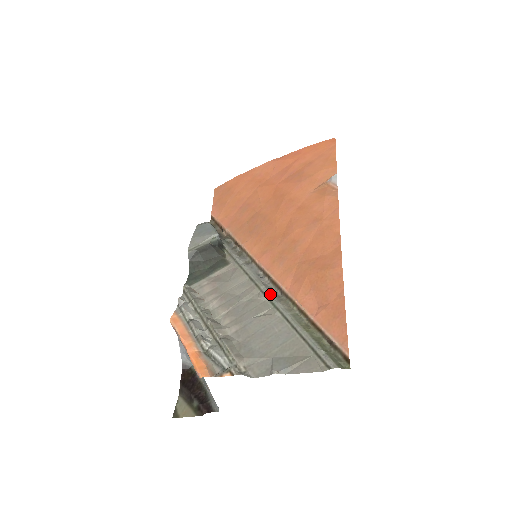
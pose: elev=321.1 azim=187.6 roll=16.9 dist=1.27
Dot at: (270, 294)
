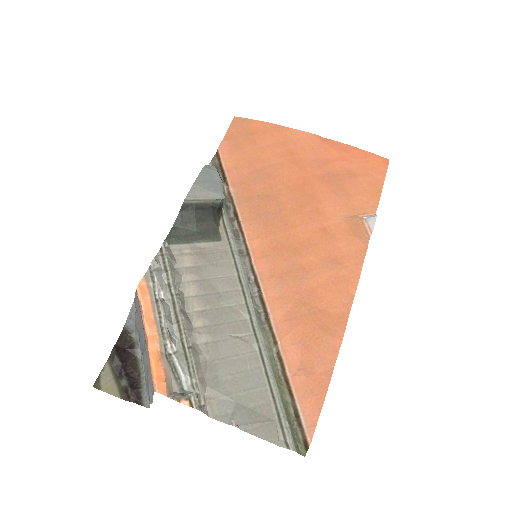
Dot at: (255, 316)
